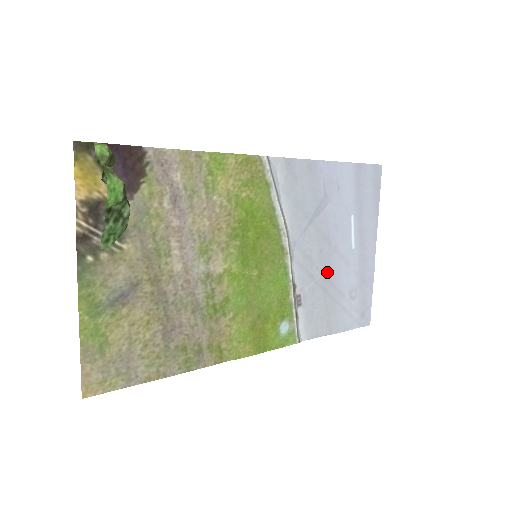
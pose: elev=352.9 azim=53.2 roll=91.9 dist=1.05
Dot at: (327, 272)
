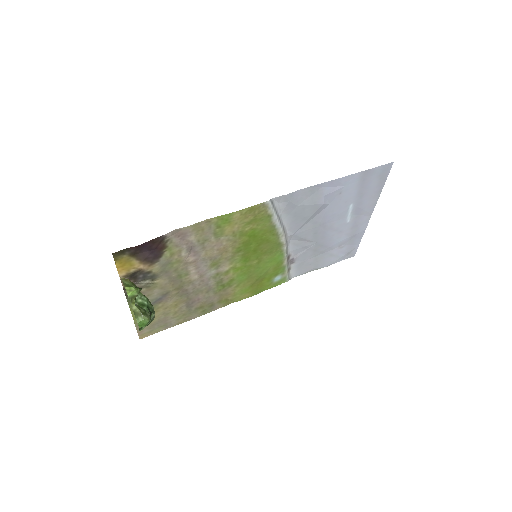
Dot at: (320, 241)
